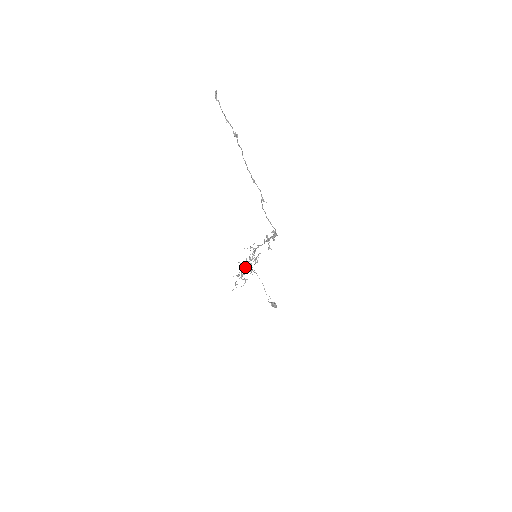
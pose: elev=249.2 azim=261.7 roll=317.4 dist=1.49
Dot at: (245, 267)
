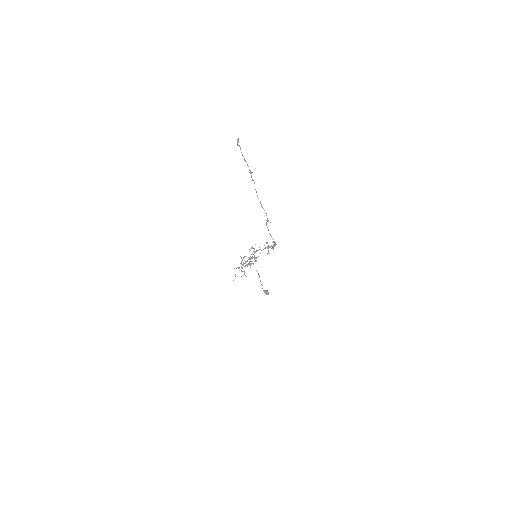
Dot at: (245, 262)
